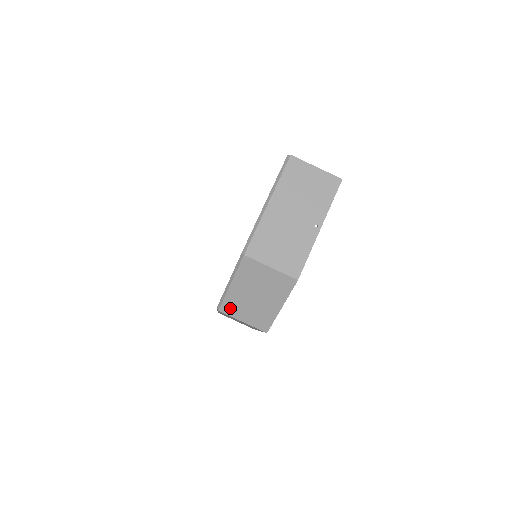
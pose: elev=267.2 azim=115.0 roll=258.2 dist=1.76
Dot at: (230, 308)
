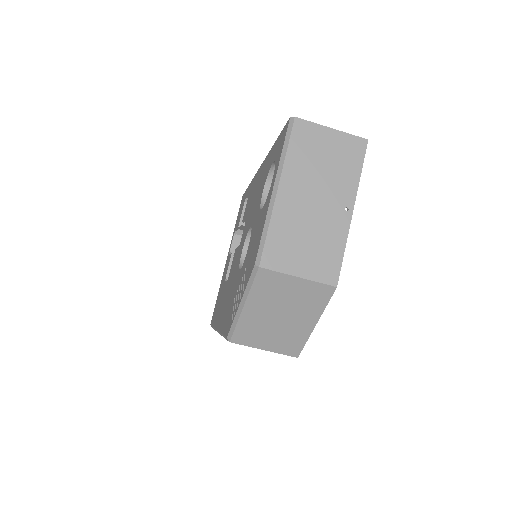
Dot at: (245, 336)
